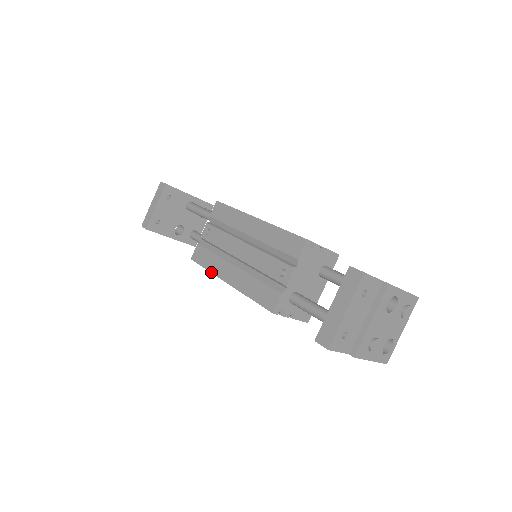
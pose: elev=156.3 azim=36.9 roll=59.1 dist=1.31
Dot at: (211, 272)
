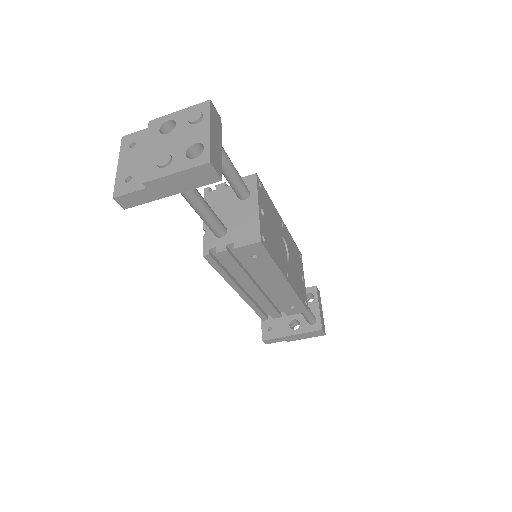
Dot at: occluded
